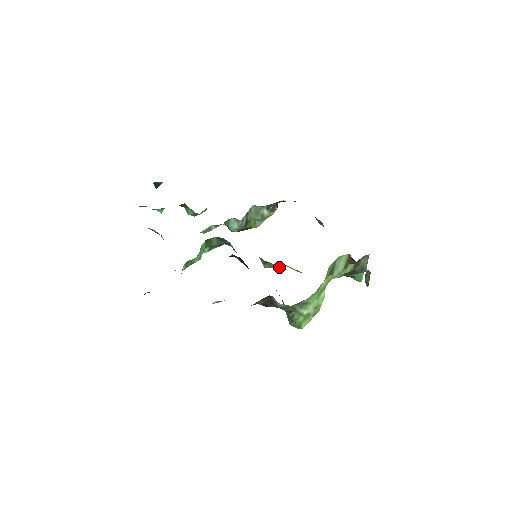
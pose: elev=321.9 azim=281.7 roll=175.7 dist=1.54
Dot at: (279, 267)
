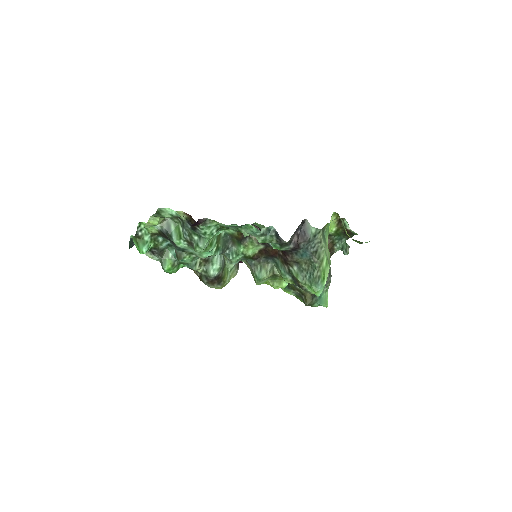
Dot at: (275, 268)
